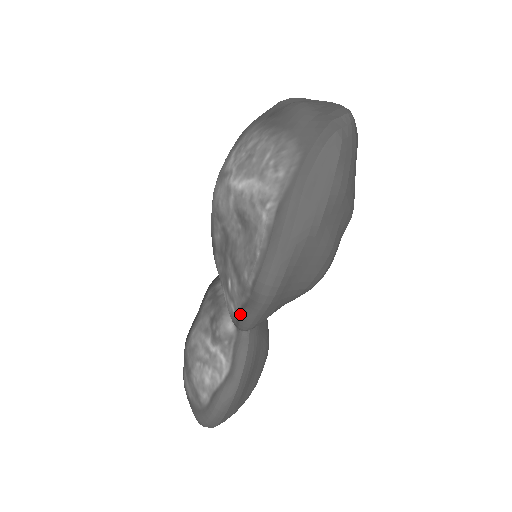
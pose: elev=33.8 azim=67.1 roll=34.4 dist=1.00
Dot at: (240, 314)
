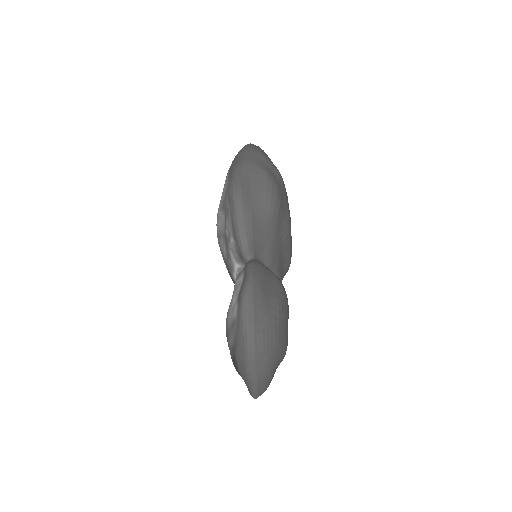
Dot at: (234, 231)
